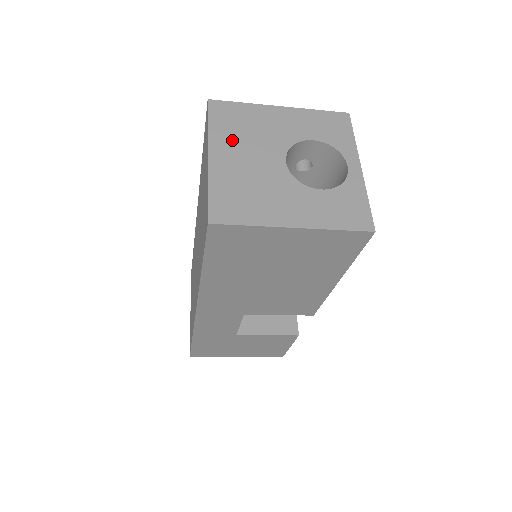
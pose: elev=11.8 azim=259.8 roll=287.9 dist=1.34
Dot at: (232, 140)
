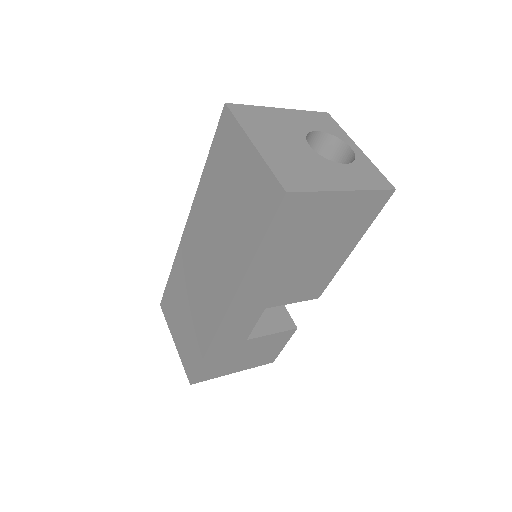
Dot at: (263, 132)
